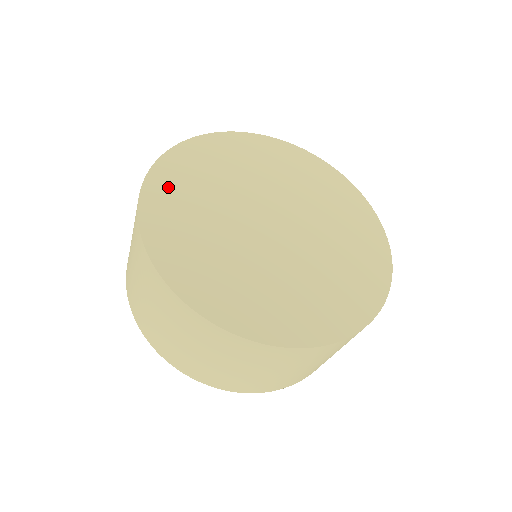
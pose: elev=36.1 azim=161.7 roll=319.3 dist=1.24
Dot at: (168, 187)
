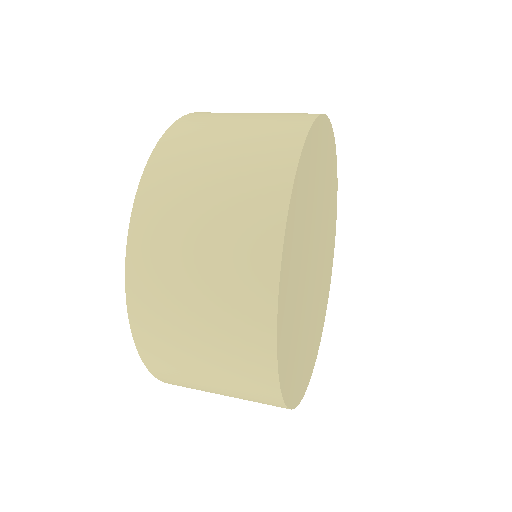
Dot at: (286, 307)
